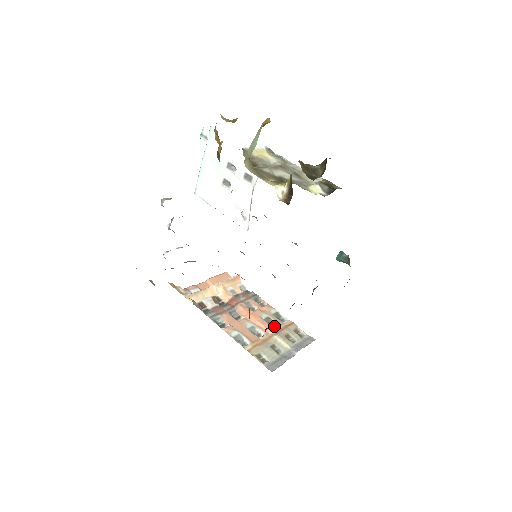
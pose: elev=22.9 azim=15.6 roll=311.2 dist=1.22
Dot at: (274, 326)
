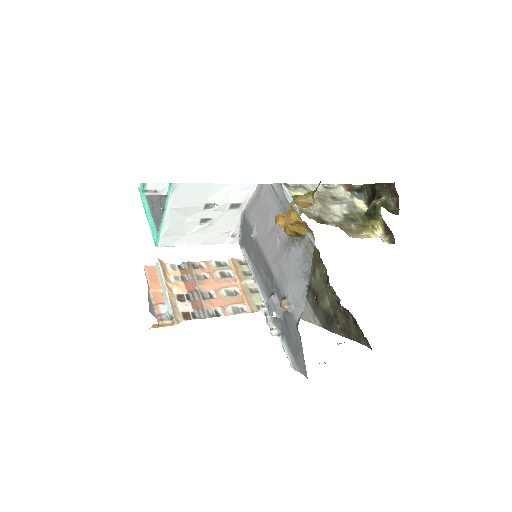
Dot at: (230, 275)
